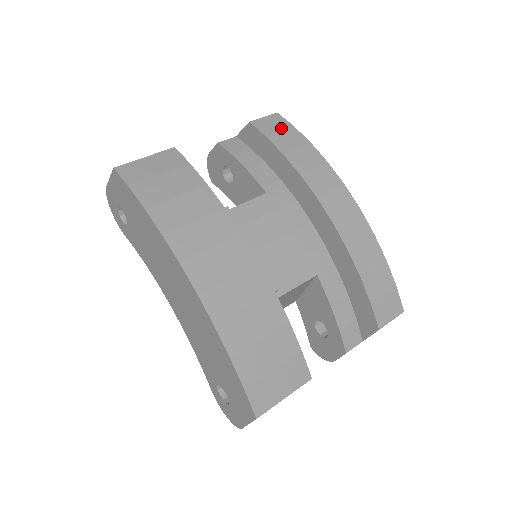
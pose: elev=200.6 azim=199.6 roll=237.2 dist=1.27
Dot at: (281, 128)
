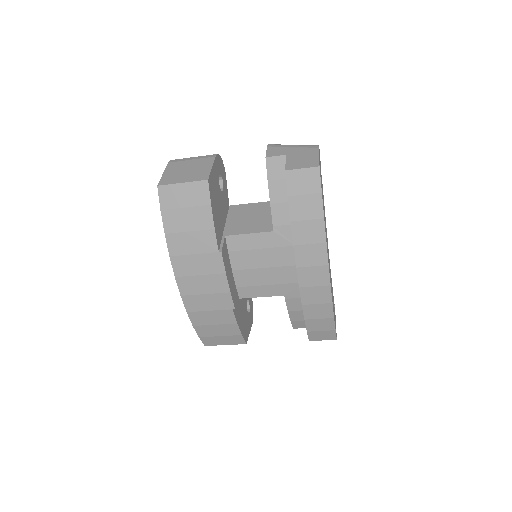
Dot at: (308, 191)
